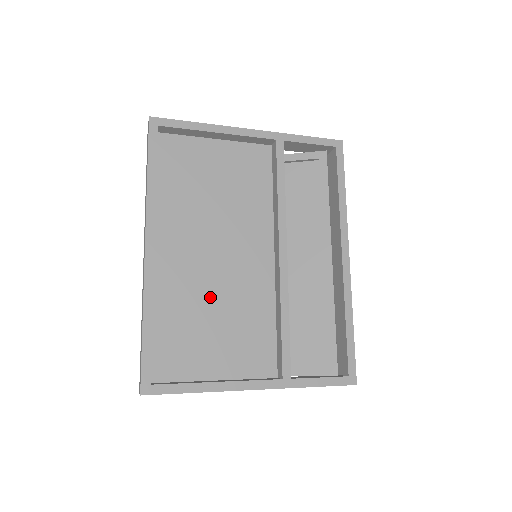
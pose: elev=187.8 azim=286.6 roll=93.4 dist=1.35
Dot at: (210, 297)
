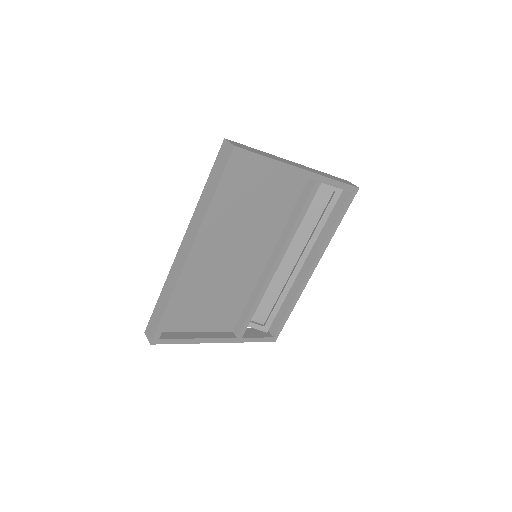
Dot at: (215, 283)
